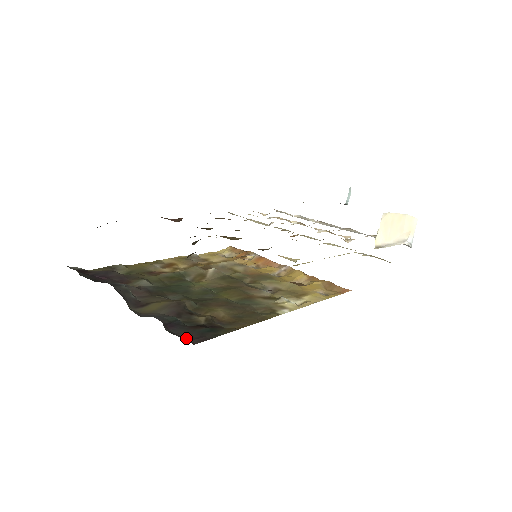
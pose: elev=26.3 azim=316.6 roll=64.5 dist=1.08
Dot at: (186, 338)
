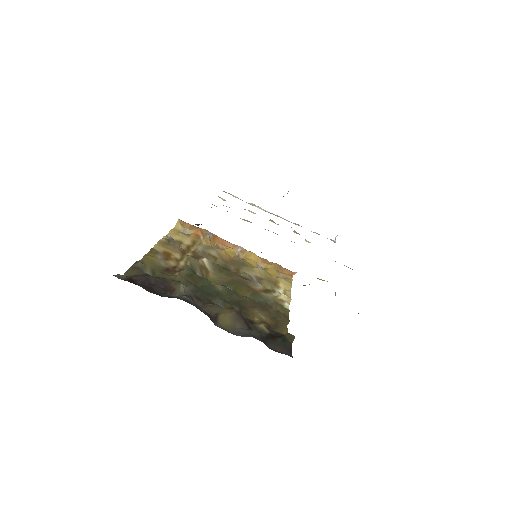
Dot at: (284, 353)
